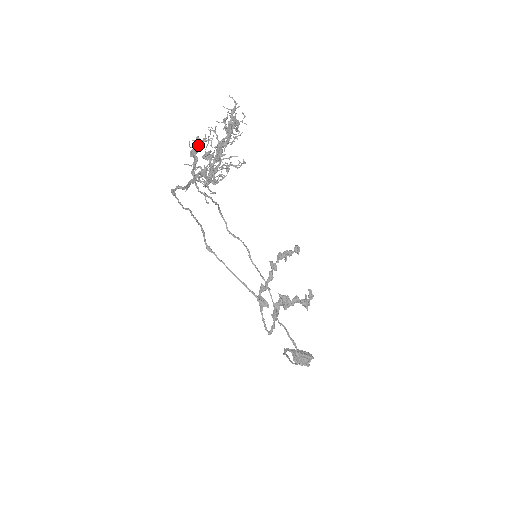
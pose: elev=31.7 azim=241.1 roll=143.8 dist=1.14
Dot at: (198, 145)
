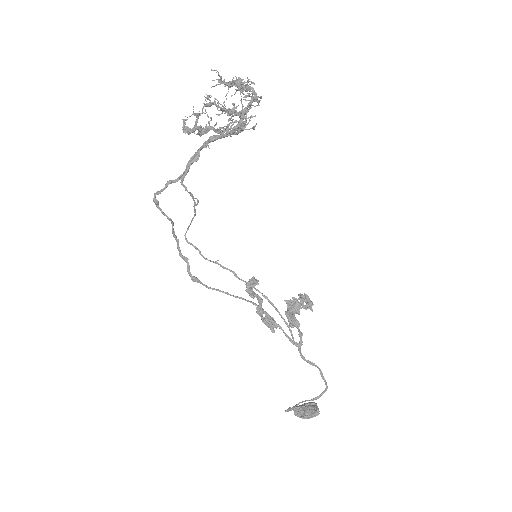
Dot at: (198, 114)
